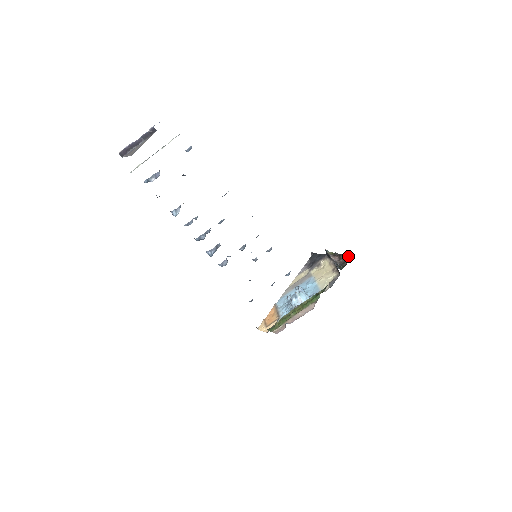
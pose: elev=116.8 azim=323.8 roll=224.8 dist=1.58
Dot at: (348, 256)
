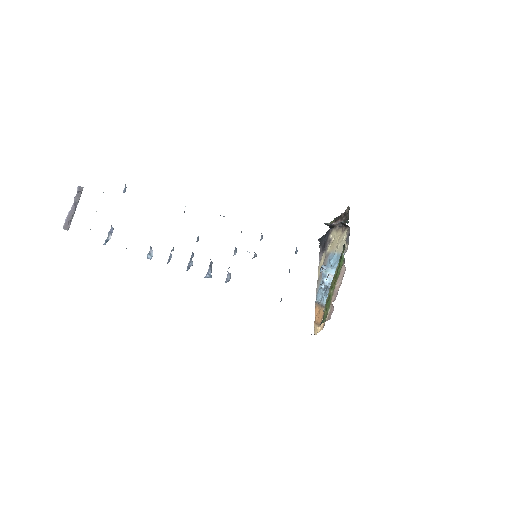
Dot at: (346, 209)
